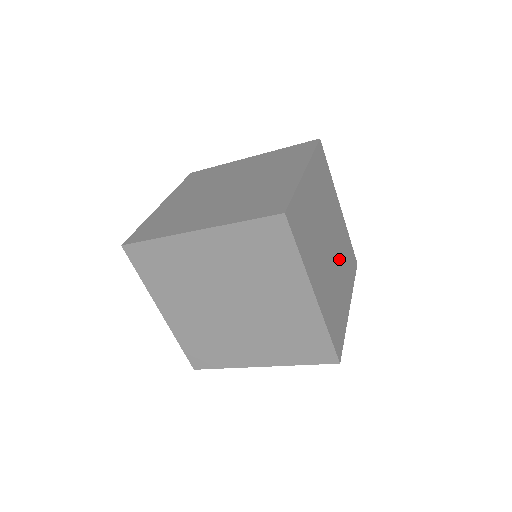
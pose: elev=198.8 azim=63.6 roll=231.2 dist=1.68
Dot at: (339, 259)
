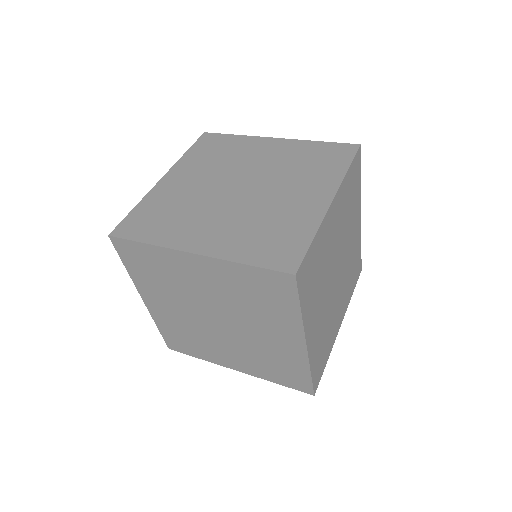
Dot at: (343, 281)
